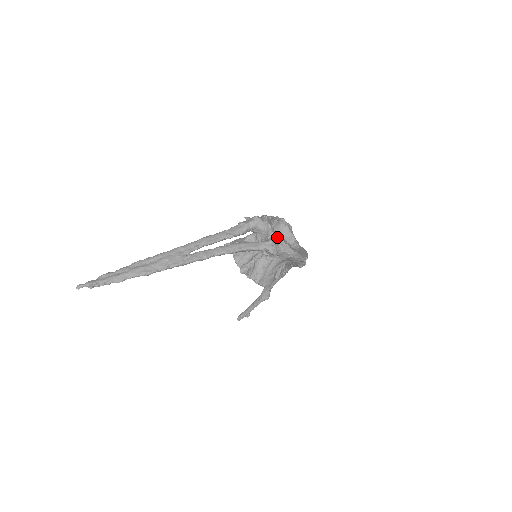
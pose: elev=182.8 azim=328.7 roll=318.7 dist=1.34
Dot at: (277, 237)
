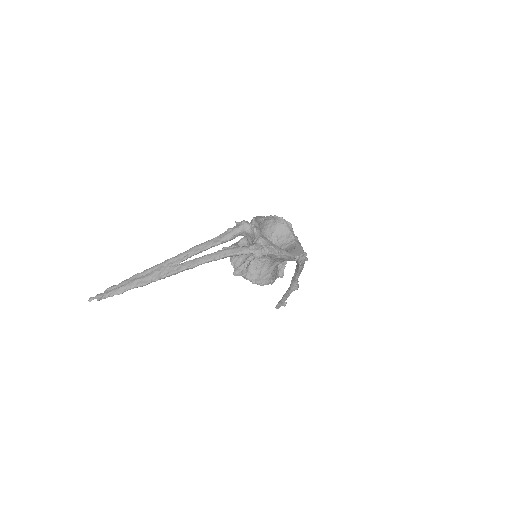
Dot at: (261, 240)
